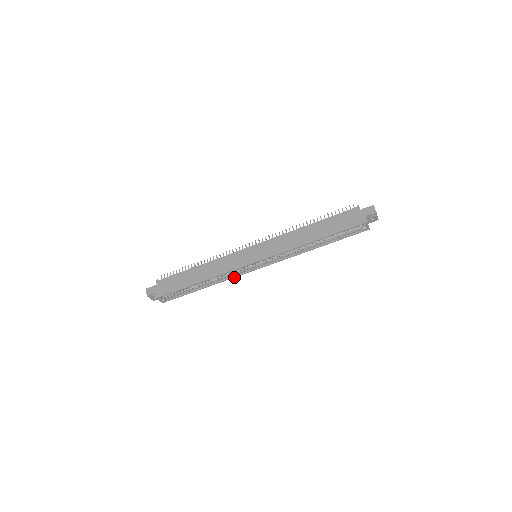
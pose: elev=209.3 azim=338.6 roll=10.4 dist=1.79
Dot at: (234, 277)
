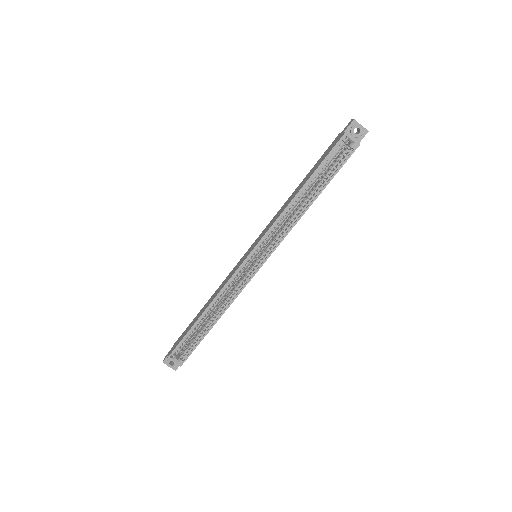
Dot at: (239, 293)
